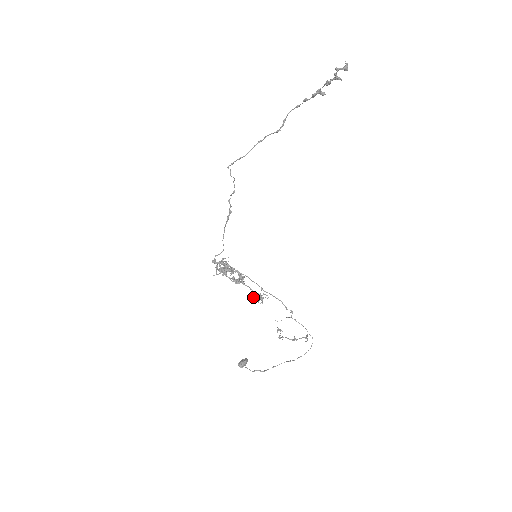
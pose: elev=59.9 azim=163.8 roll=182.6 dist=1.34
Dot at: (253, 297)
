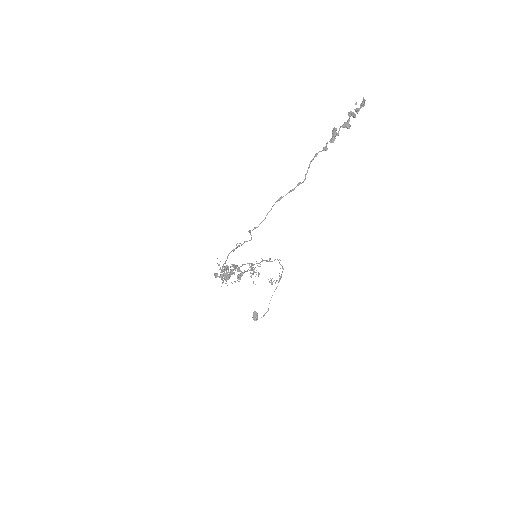
Dot at: occluded
